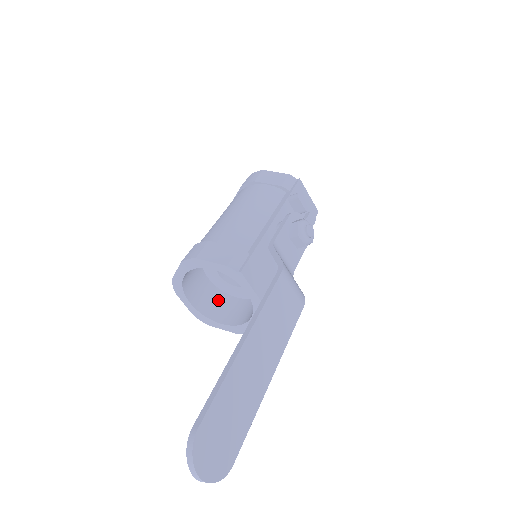
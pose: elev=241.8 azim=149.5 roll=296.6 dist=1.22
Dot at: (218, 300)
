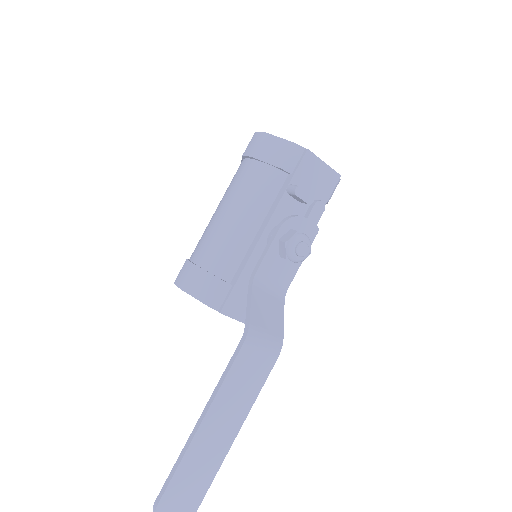
Dot at: occluded
